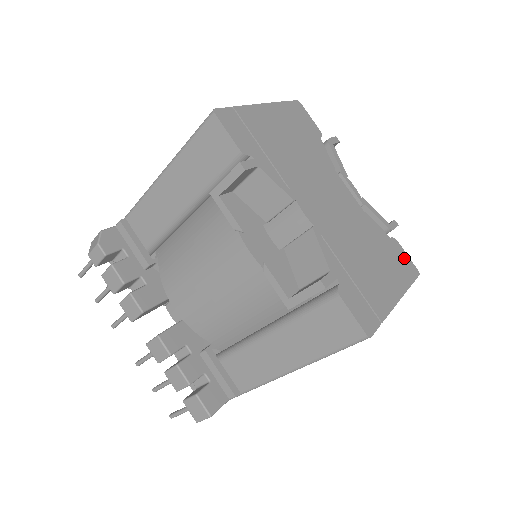
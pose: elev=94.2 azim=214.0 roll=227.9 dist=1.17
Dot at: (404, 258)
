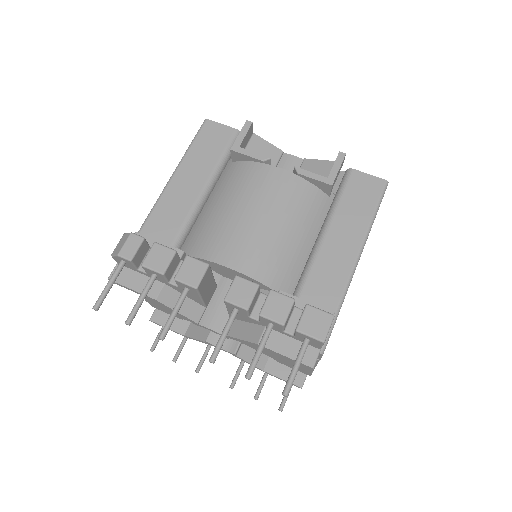
Dot at: occluded
